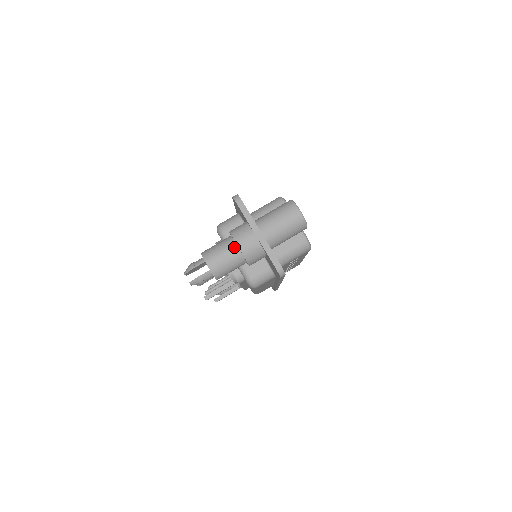
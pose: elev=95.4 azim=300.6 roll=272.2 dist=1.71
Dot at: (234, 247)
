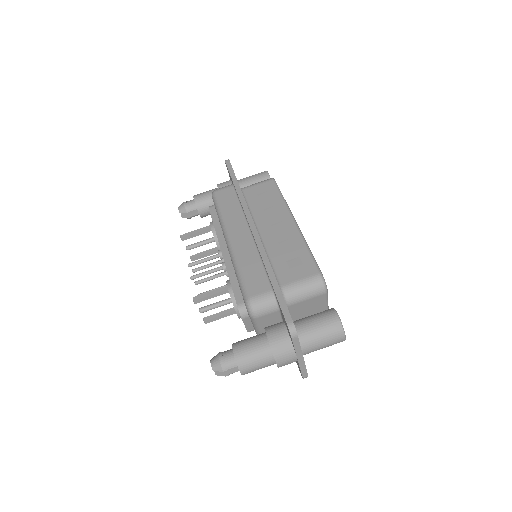
Dot at: (272, 362)
